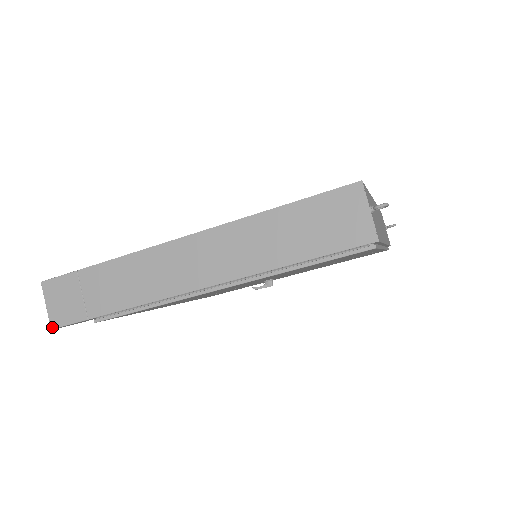
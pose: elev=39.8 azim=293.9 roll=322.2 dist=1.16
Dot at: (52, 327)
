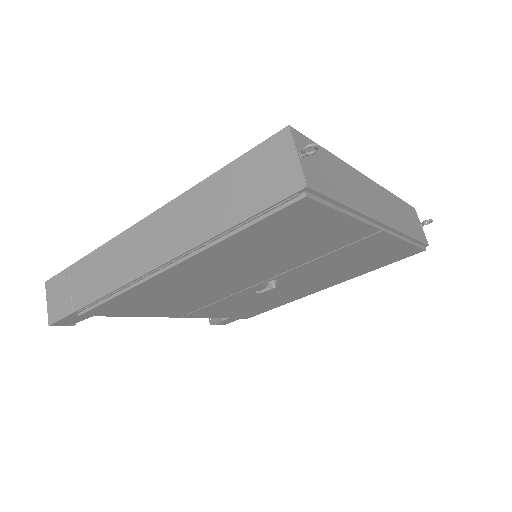
Dot at: (49, 323)
